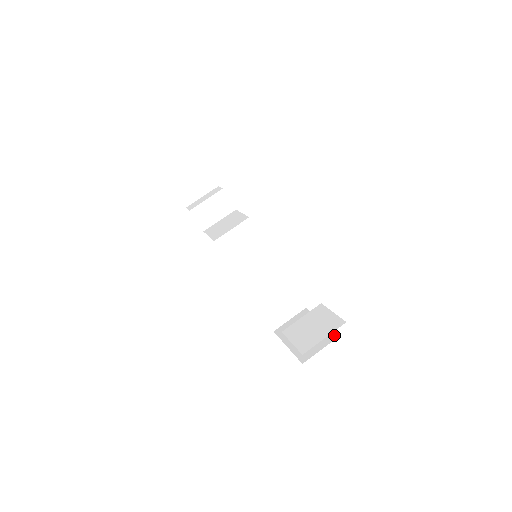
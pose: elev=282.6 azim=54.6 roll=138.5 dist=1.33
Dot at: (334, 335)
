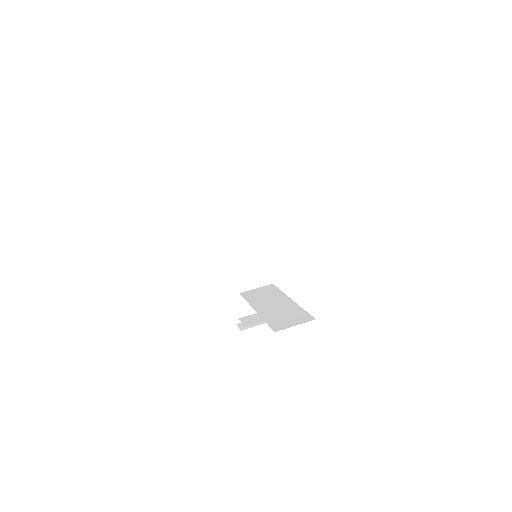
Dot at: occluded
